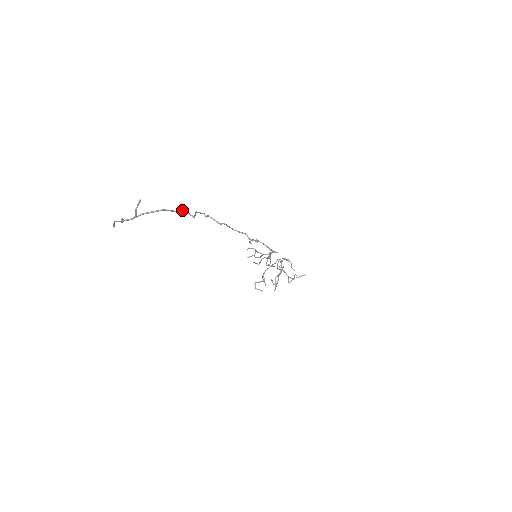
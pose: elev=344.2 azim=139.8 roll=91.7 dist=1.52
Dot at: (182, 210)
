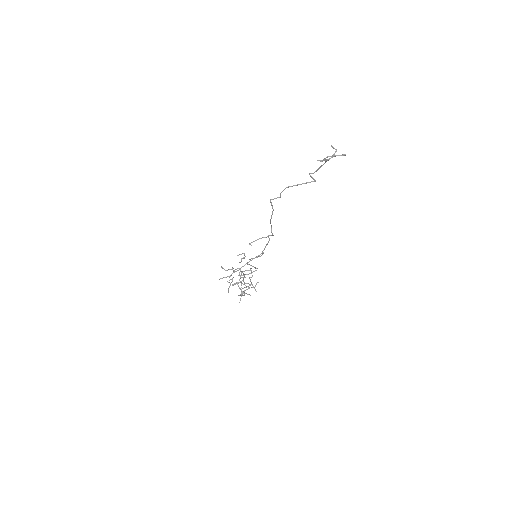
Dot at: (311, 173)
